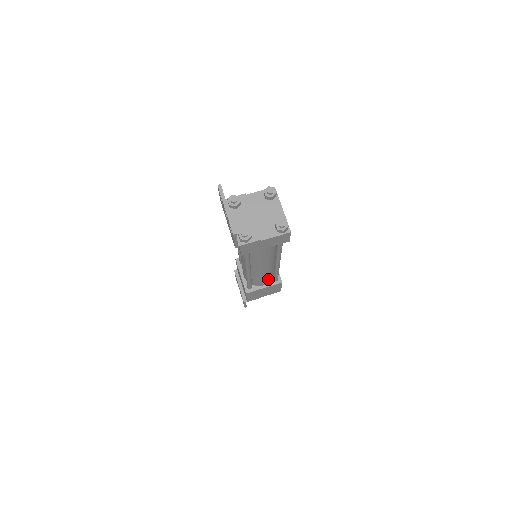
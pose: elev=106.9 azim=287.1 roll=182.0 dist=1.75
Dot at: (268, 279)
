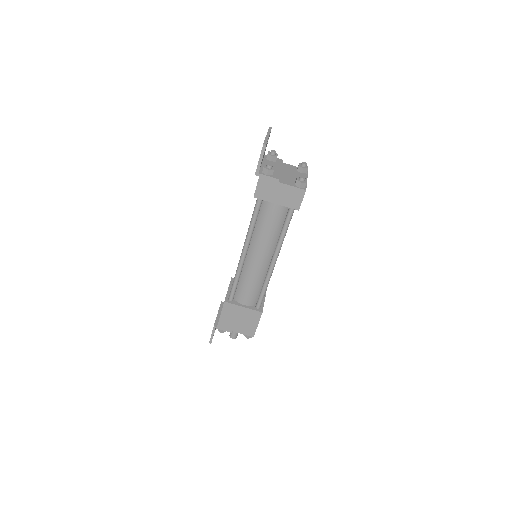
Dot at: (252, 296)
